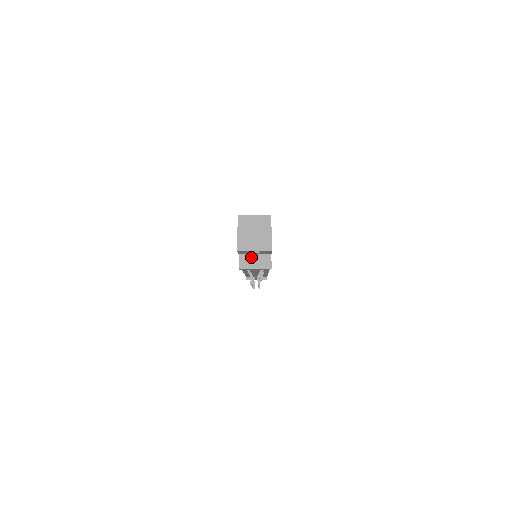
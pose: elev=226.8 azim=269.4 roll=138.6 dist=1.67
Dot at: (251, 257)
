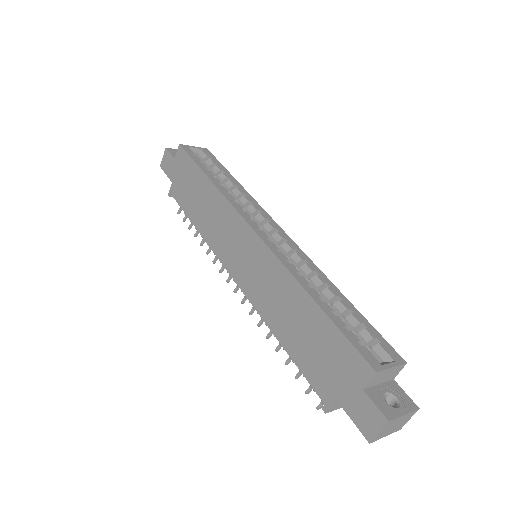
Dot at: occluded
